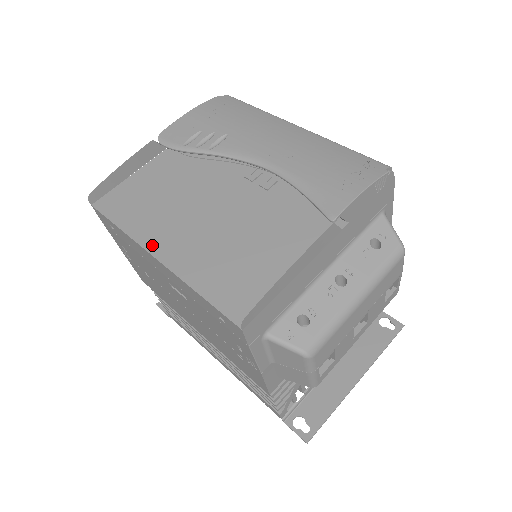
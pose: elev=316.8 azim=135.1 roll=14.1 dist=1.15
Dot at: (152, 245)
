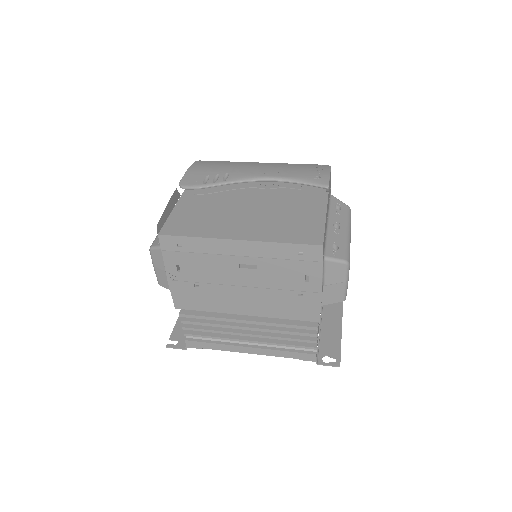
Dot at: (228, 236)
